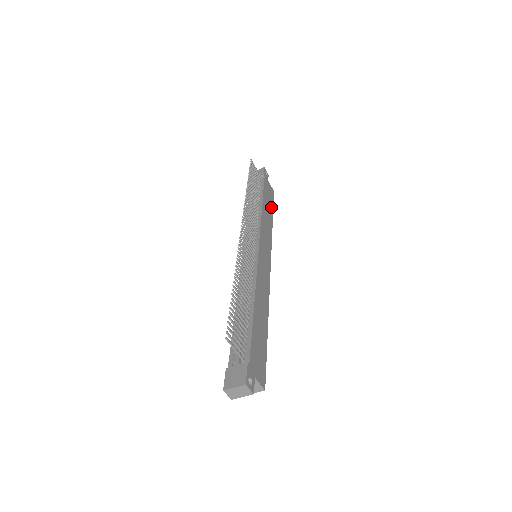
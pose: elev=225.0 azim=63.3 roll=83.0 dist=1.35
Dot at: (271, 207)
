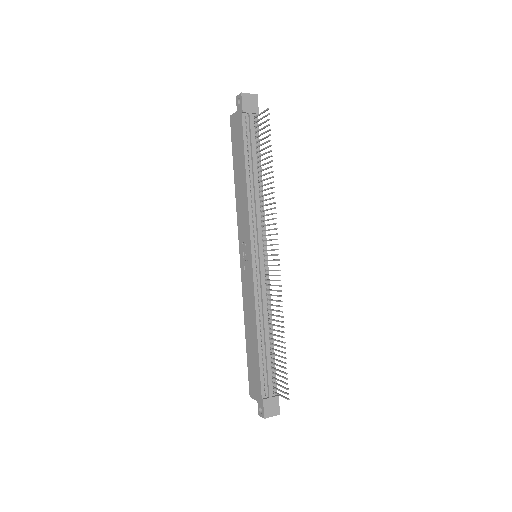
Dot at: occluded
